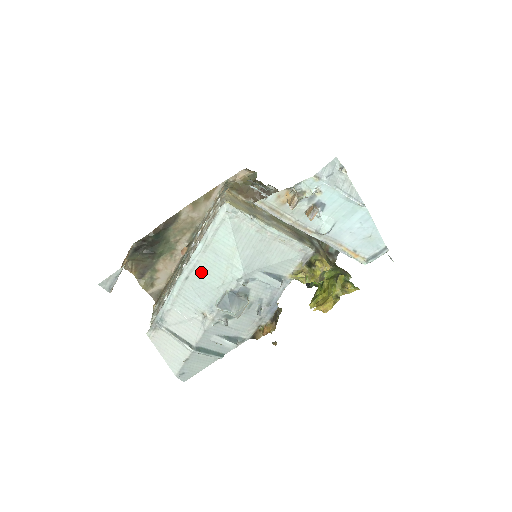
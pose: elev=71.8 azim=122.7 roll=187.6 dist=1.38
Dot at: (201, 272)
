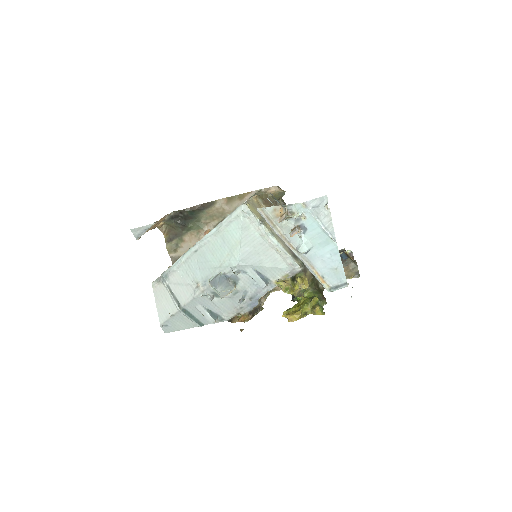
Dot at: (208, 251)
